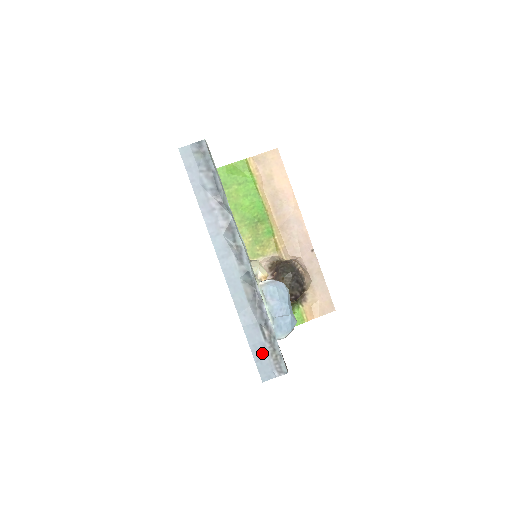
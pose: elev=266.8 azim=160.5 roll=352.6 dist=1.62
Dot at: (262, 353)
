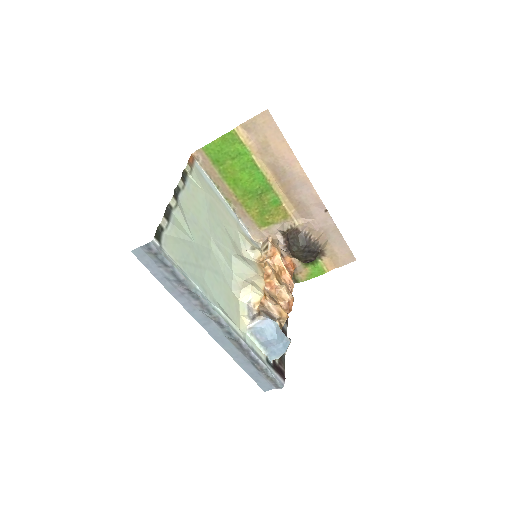
Dot at: (259, 377)
